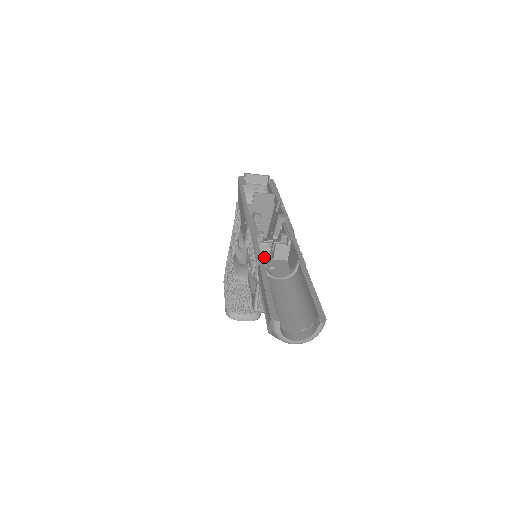
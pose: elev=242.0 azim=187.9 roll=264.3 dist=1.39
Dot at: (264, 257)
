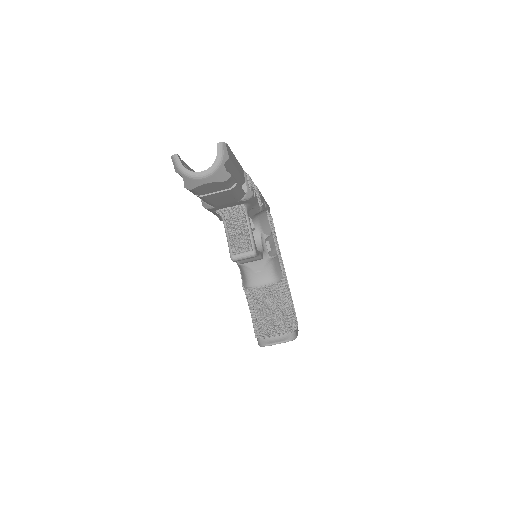
Dot at: occluded
